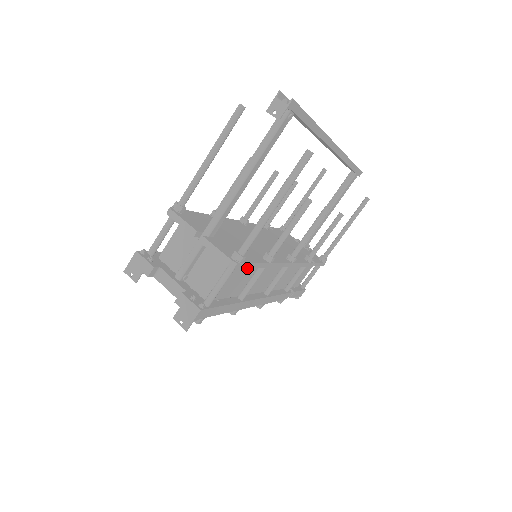
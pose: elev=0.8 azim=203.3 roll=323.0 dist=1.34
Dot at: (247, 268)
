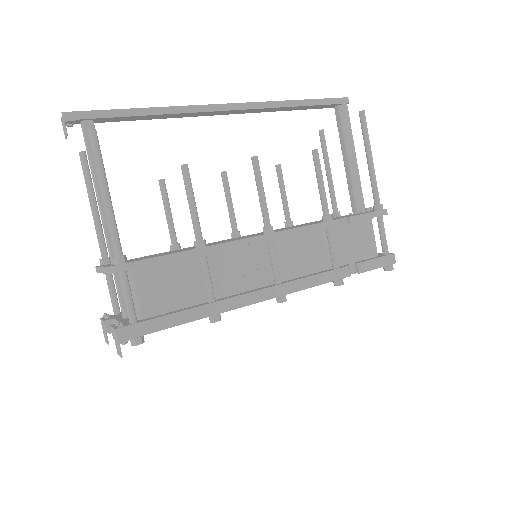
Dot at: (150, 265)
